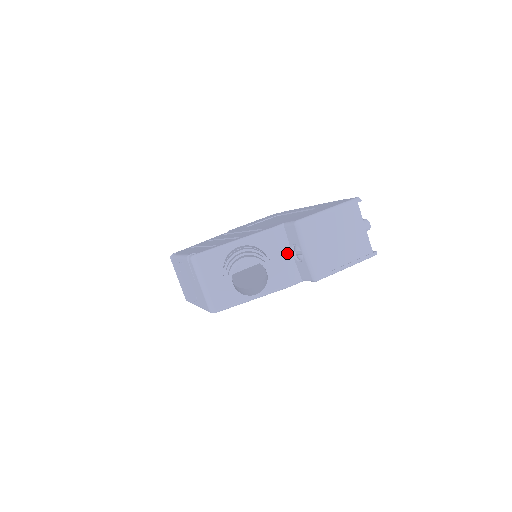
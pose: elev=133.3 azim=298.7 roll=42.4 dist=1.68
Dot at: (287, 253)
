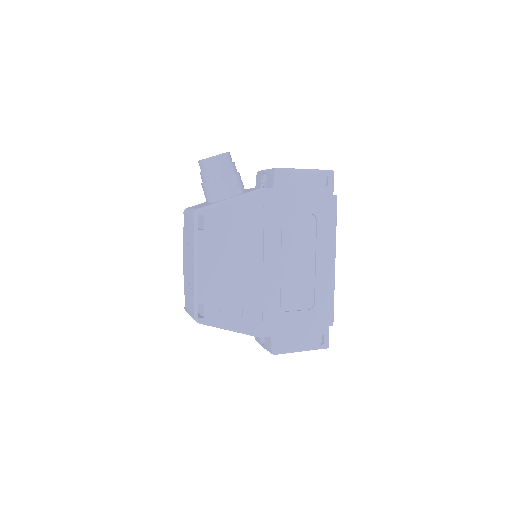
Dot at: occluded
